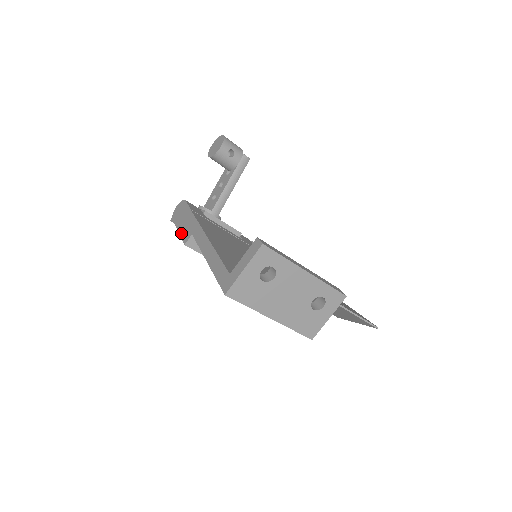
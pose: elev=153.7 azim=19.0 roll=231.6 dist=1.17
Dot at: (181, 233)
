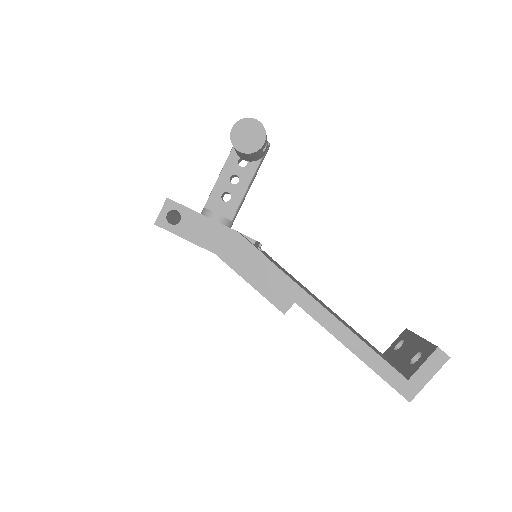
Dot at: (264, 292)
